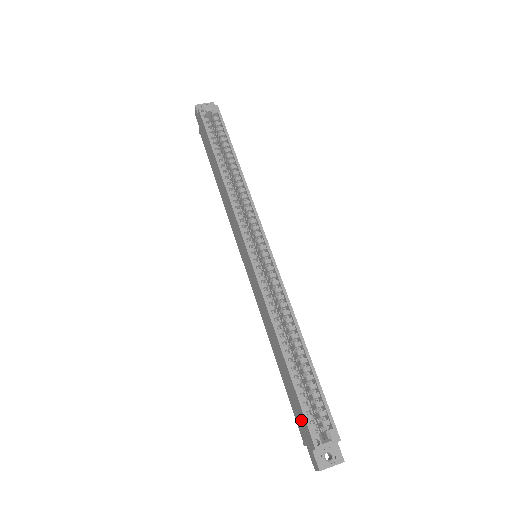
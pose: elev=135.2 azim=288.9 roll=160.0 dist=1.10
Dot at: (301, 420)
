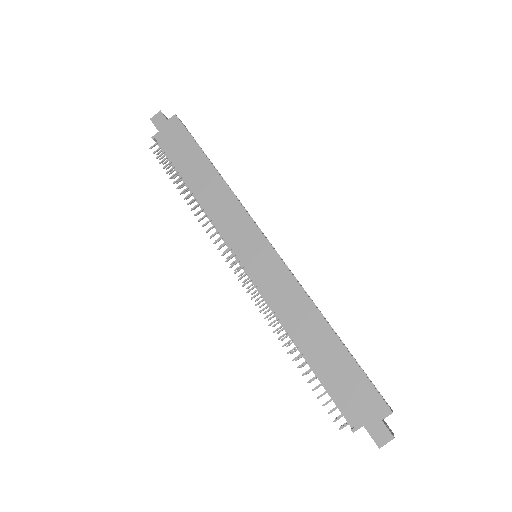
Dot at: (361, 395)
